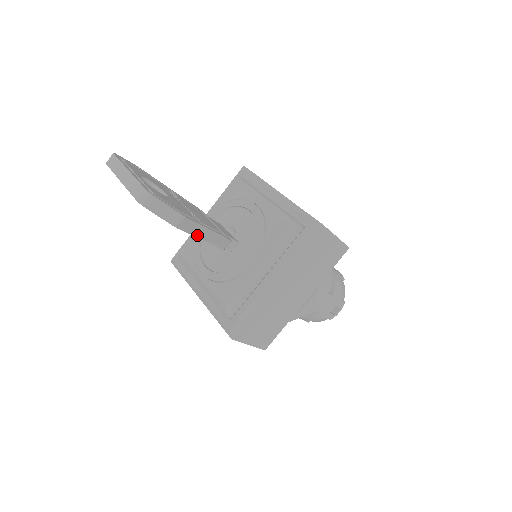
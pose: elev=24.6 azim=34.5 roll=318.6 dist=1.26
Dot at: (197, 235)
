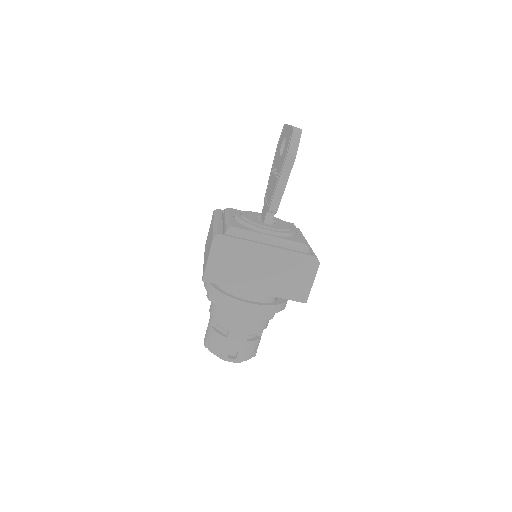
Dot at: (281, 177)
